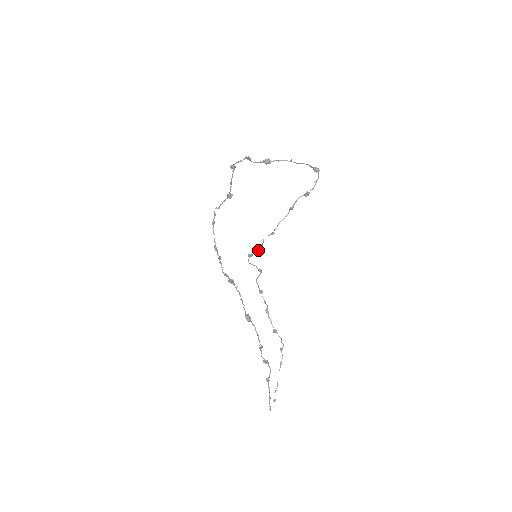
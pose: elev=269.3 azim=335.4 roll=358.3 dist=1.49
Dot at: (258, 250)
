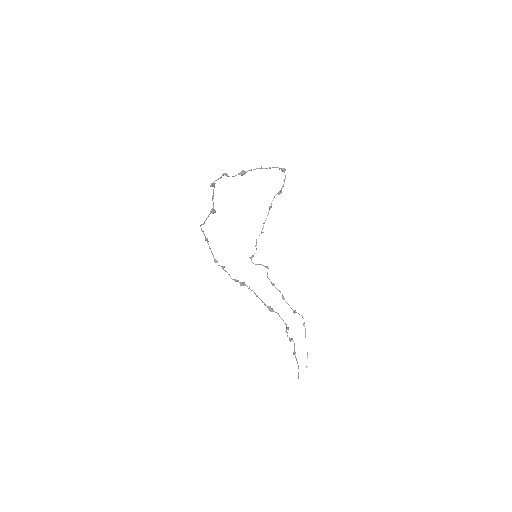
Dot at: occluded
